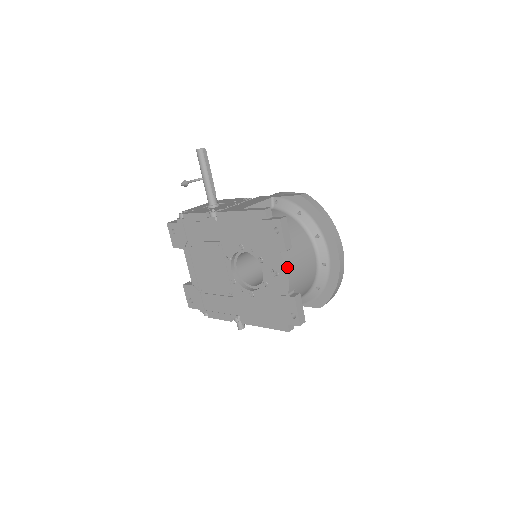
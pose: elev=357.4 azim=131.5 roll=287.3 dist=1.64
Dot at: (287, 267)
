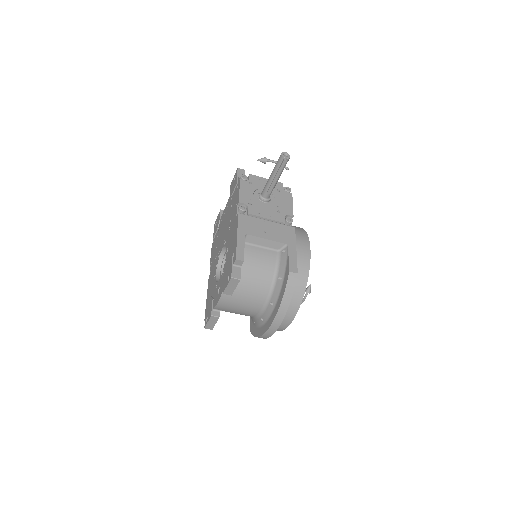
Dot at: (221, 299)
